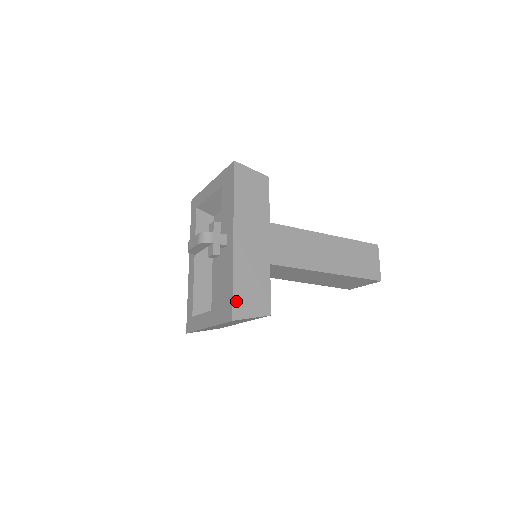
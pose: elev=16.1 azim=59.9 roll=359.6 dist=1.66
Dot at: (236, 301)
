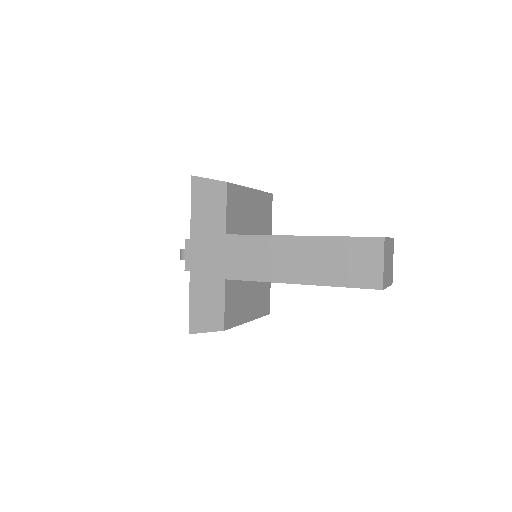
Dot at: (192, 317)
